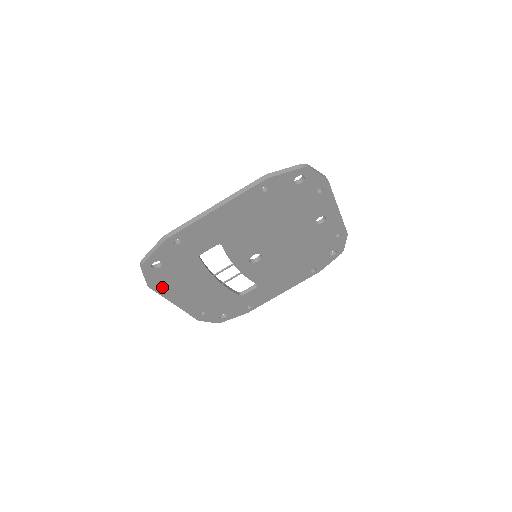
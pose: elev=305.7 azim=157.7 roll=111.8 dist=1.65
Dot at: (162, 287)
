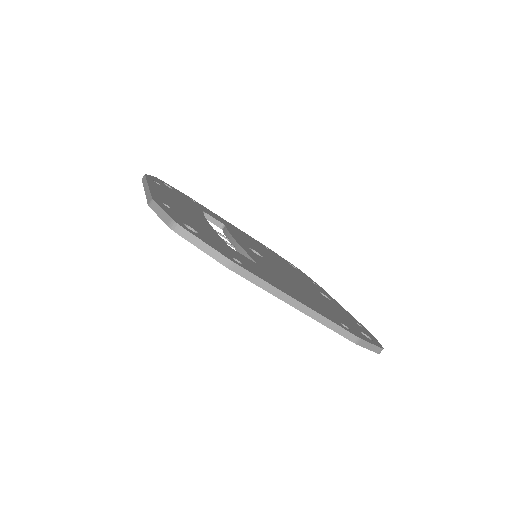
Dot at: occluded
